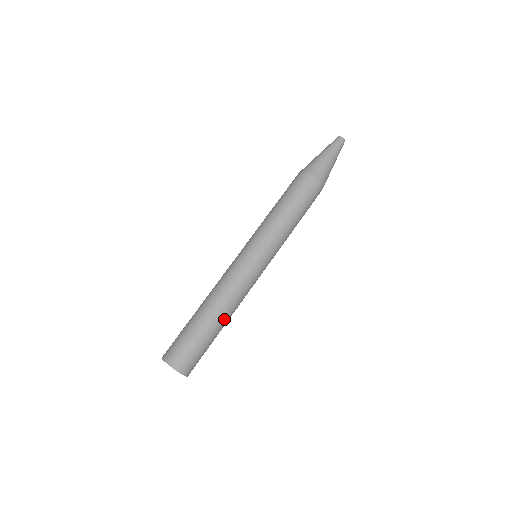
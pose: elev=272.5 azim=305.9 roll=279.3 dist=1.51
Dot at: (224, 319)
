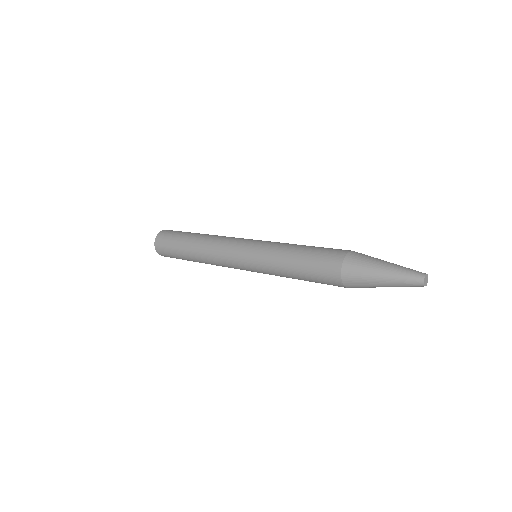
Dot at: occluded
